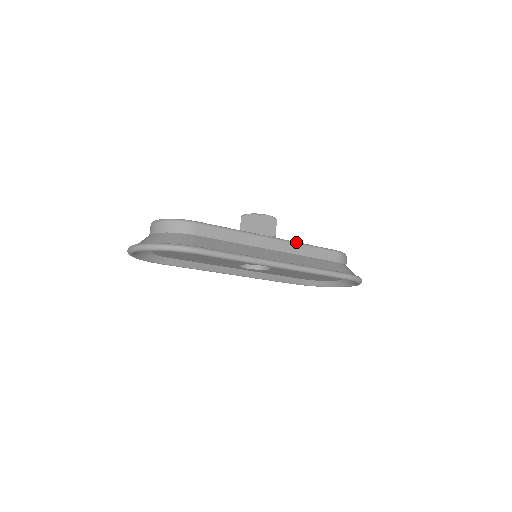
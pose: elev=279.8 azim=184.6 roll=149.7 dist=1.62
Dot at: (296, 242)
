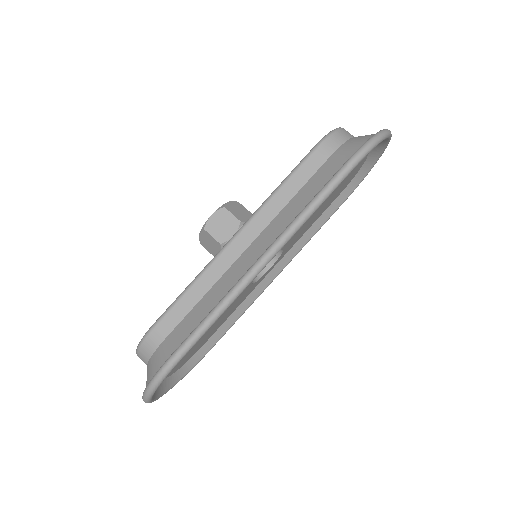
Dot at: (261, 205)
